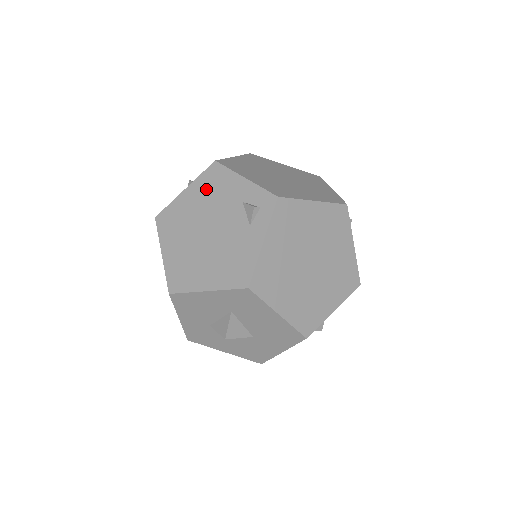
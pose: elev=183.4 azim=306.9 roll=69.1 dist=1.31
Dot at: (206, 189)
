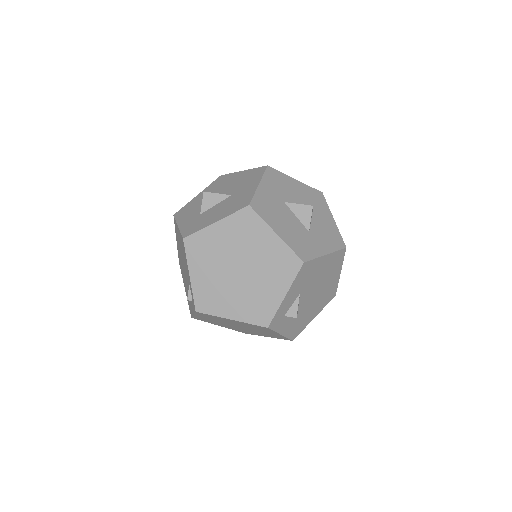
Dot at: (182, 246)
